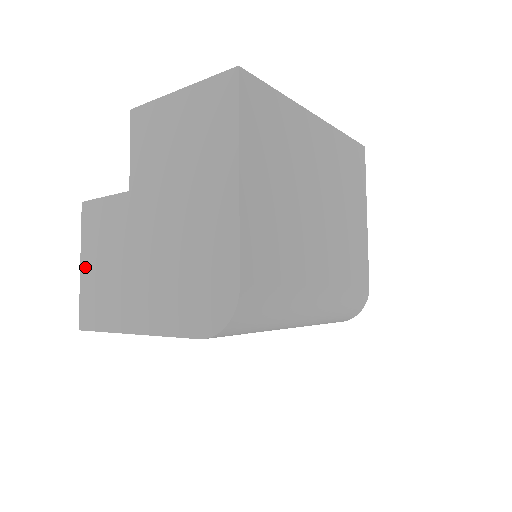
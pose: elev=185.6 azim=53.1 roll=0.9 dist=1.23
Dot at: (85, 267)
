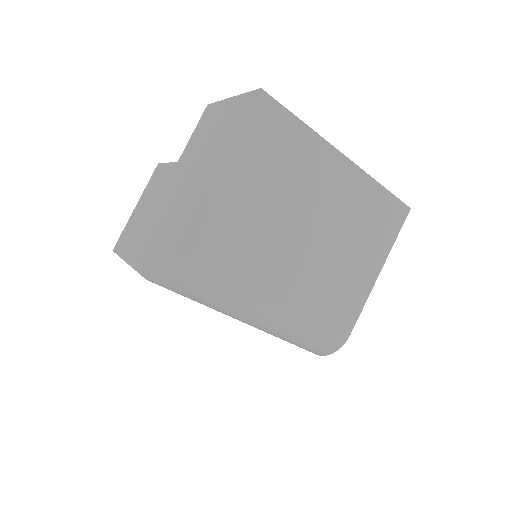
Dot at: (136, 208)
